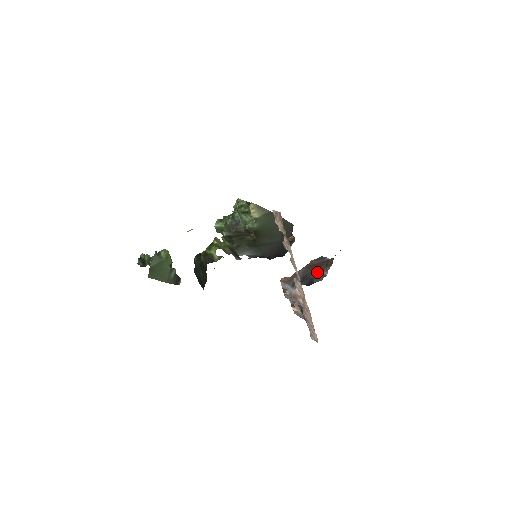
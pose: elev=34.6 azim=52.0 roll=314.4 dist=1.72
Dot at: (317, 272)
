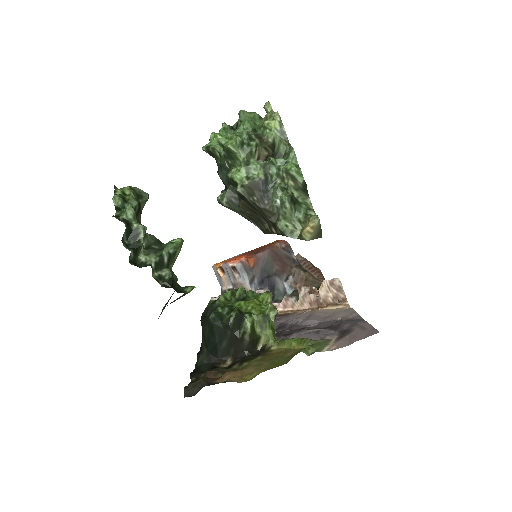
Dot at: (281, 278)
